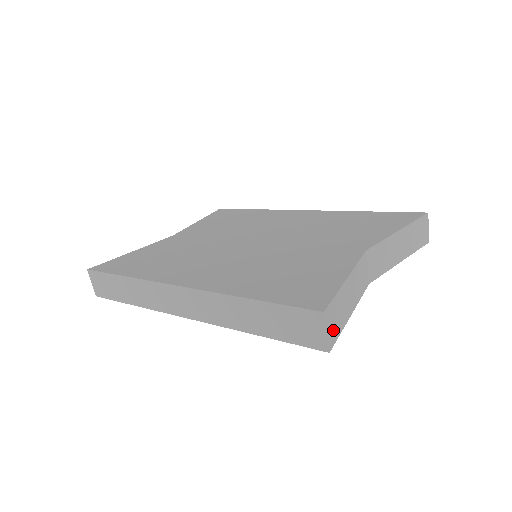
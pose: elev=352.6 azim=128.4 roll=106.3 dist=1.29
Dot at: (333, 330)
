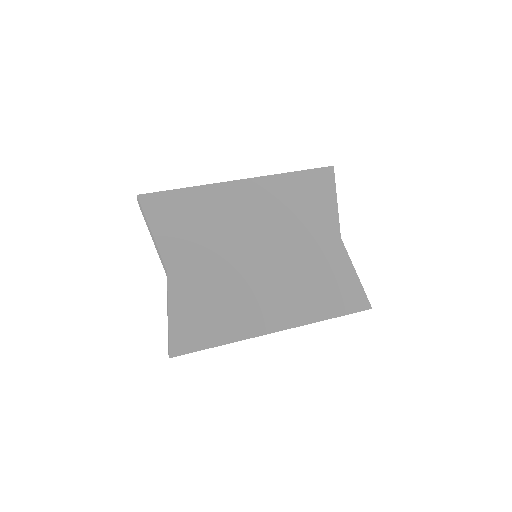
Dot at: occluded
